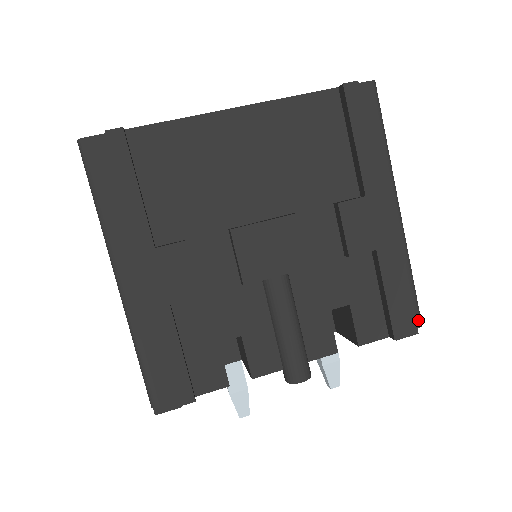
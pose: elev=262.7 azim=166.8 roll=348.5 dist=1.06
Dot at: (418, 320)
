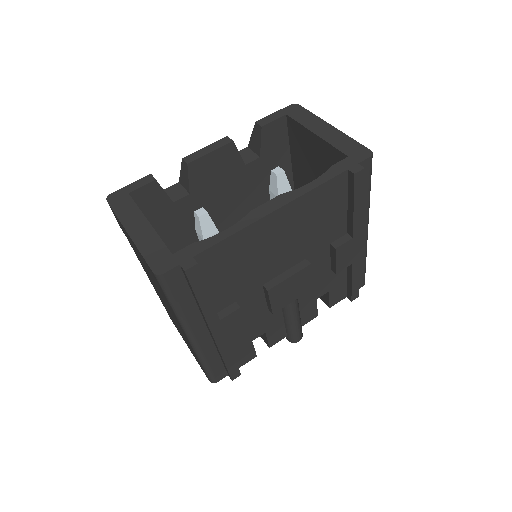
Dot at: (364, 282)
